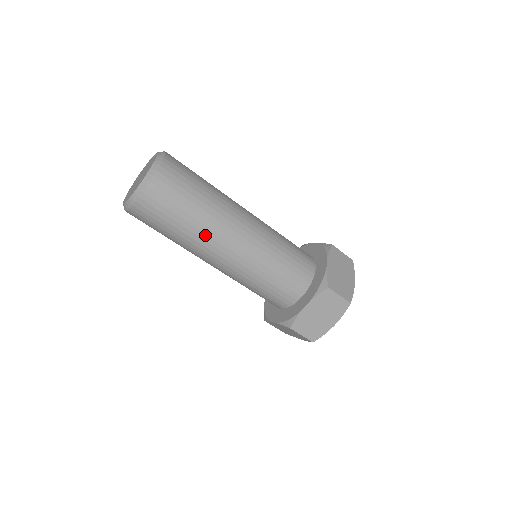
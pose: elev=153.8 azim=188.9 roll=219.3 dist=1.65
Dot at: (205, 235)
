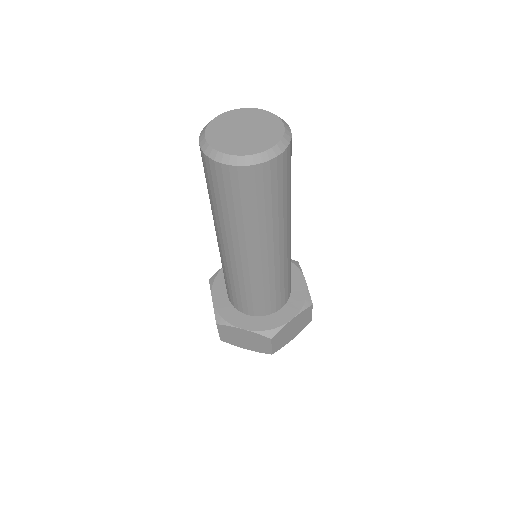
Dot at: (236, 233)
